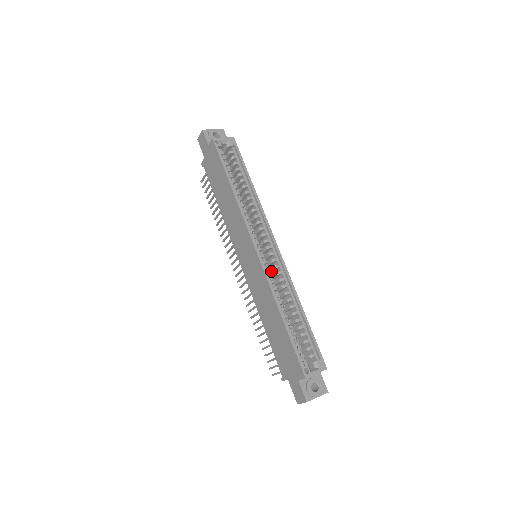
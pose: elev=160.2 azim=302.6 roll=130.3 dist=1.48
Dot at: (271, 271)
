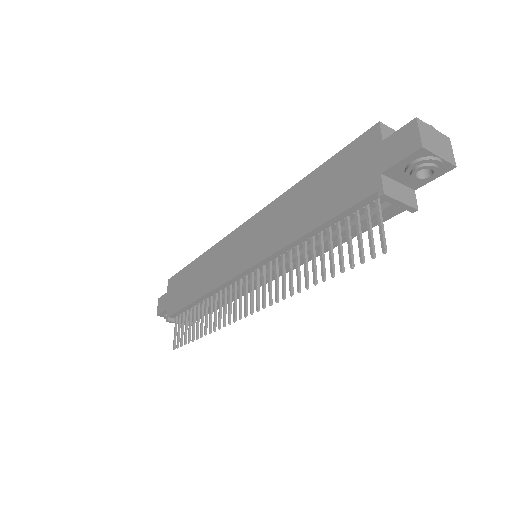
Dot at: occluded
